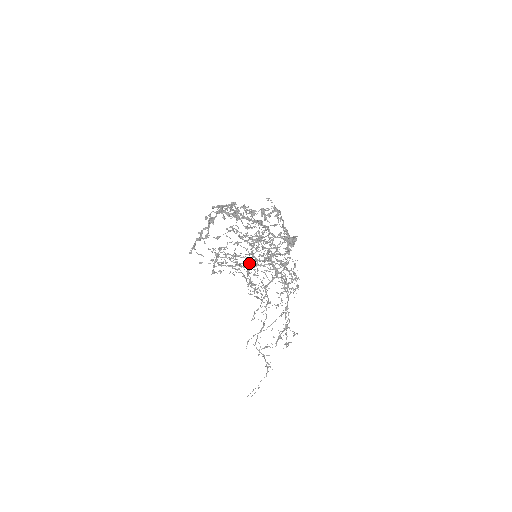
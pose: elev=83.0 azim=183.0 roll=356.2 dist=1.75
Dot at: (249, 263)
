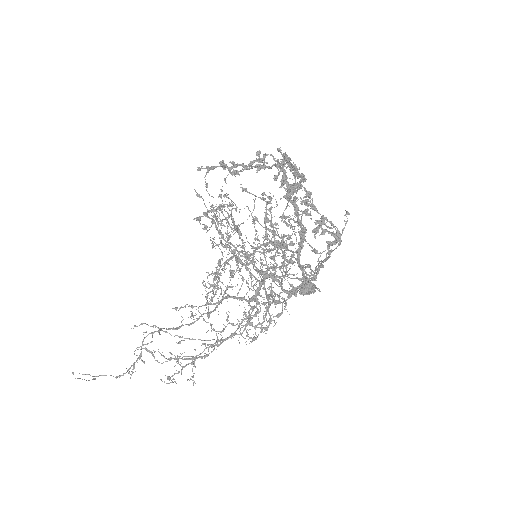
Dot at: occluded
